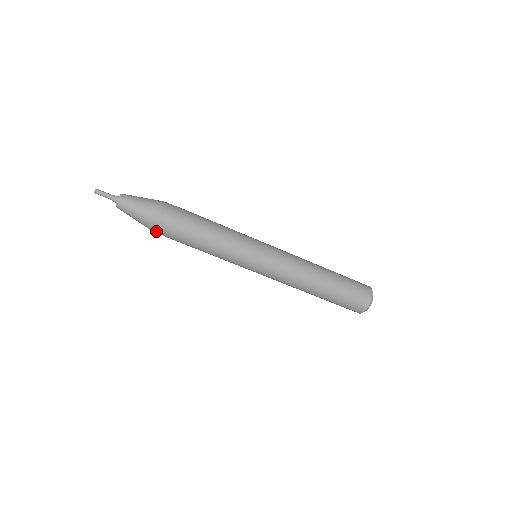
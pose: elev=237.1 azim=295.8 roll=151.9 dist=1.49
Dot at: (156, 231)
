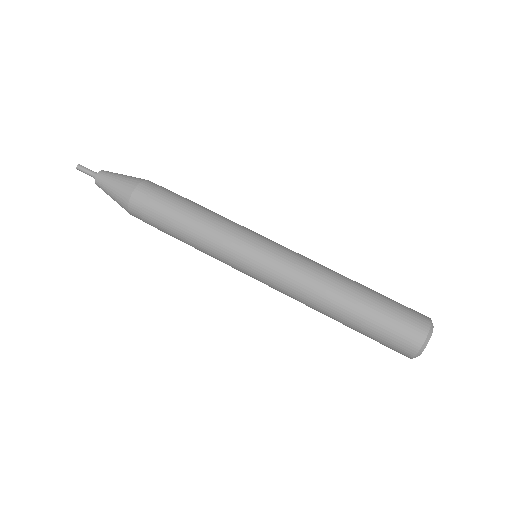
Dot at: (144, 185)
